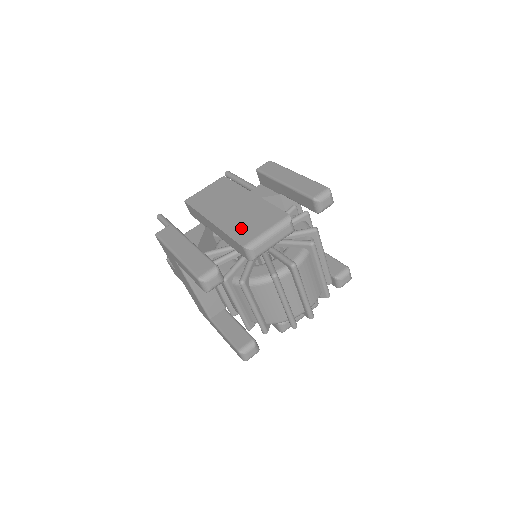
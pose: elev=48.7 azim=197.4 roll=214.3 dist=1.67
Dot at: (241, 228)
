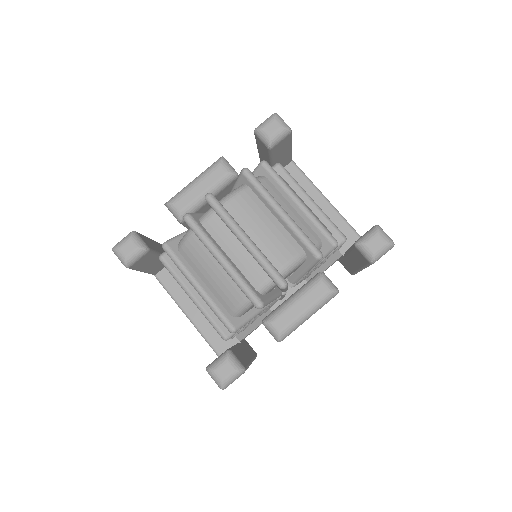
Dot at: occluded
